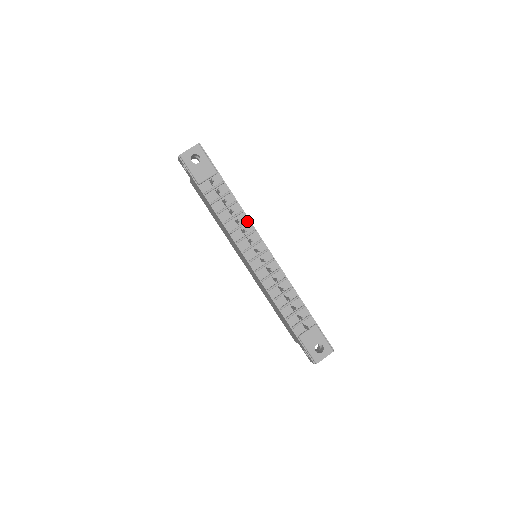
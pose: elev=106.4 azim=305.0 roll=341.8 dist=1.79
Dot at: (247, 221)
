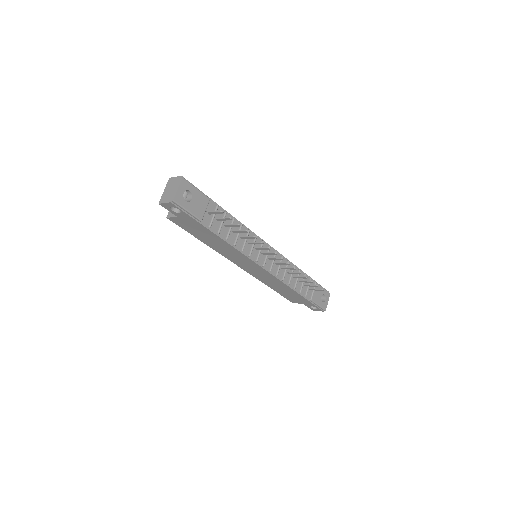
Dot at: (249, 231)
